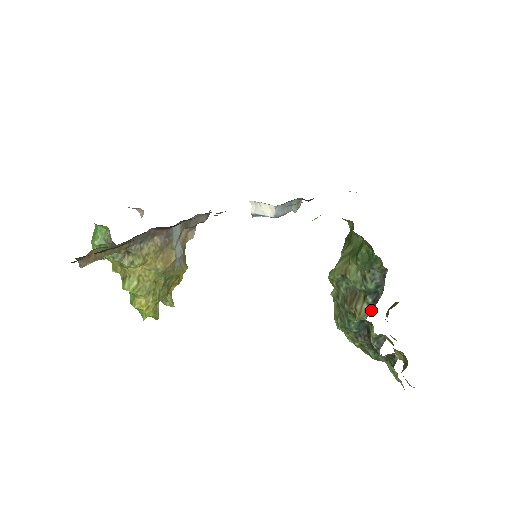
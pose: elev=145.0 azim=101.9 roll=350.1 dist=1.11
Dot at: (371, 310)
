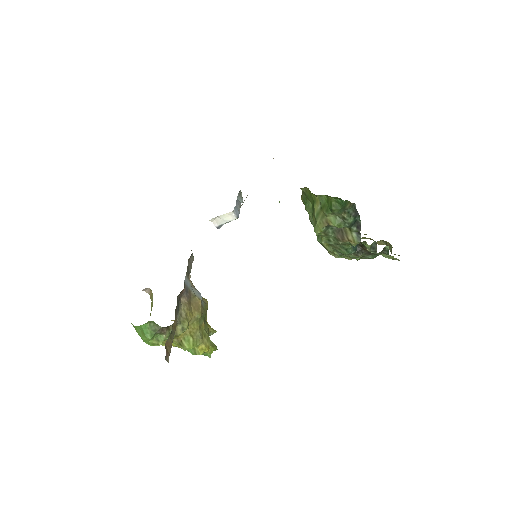
Dot at: (360, 234)
